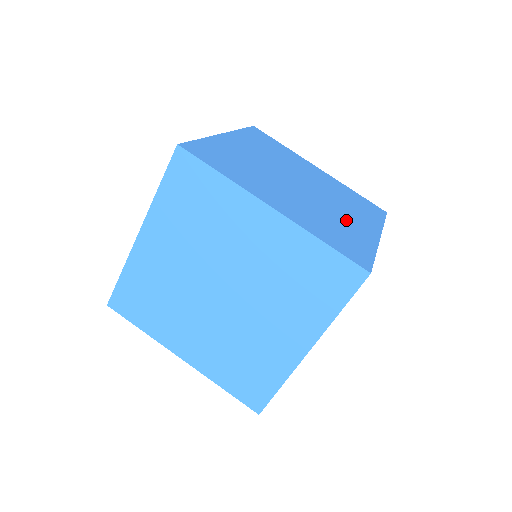
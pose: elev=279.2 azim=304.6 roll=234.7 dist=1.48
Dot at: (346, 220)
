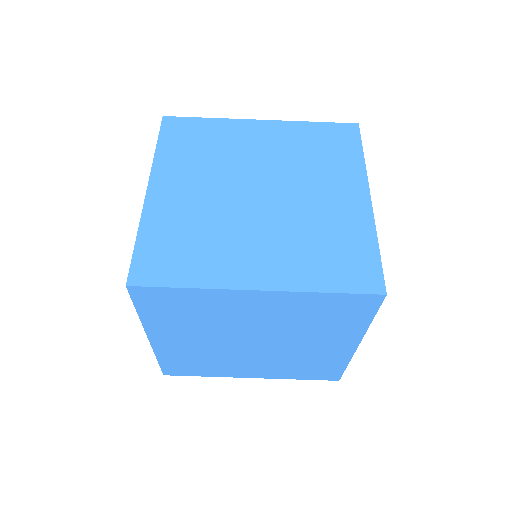
Dot at: (237, 247)
